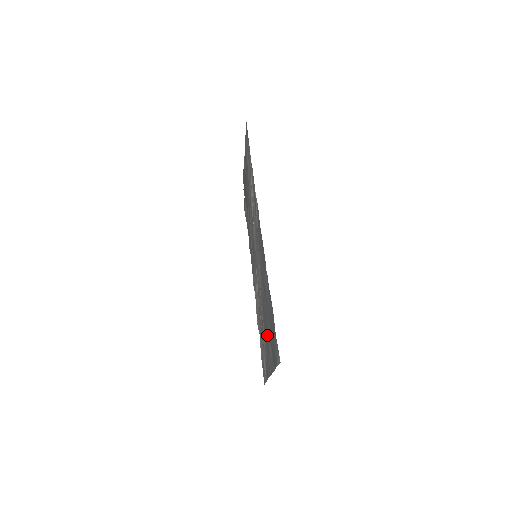
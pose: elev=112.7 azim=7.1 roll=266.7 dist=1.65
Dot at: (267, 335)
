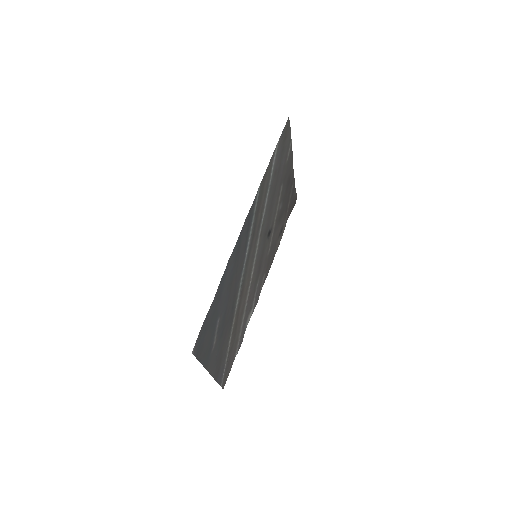
Dot at: (222, 332)
